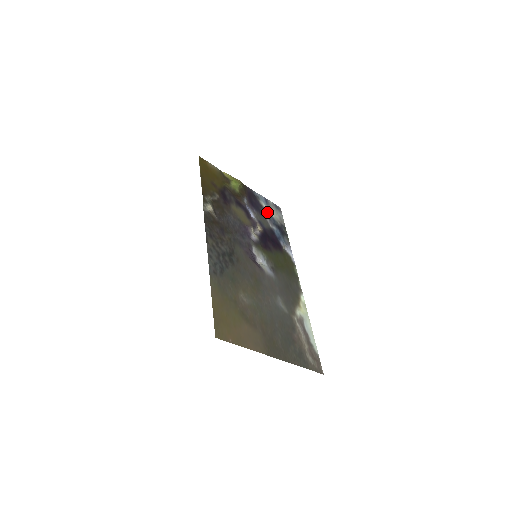
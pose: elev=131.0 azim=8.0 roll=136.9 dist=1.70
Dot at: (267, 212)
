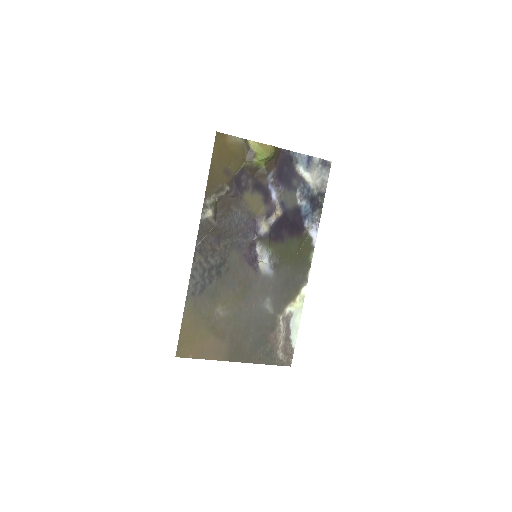
Dot at: (302, 181)
